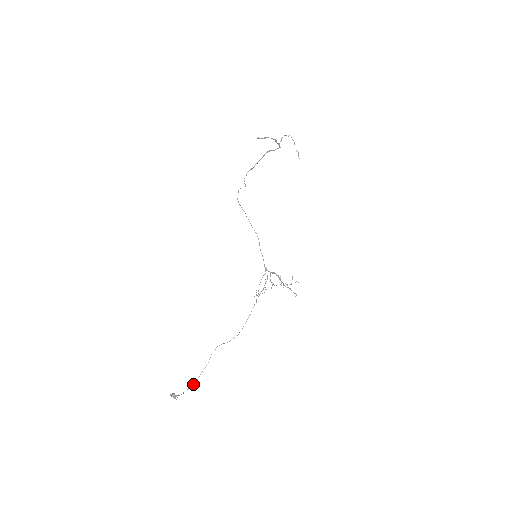
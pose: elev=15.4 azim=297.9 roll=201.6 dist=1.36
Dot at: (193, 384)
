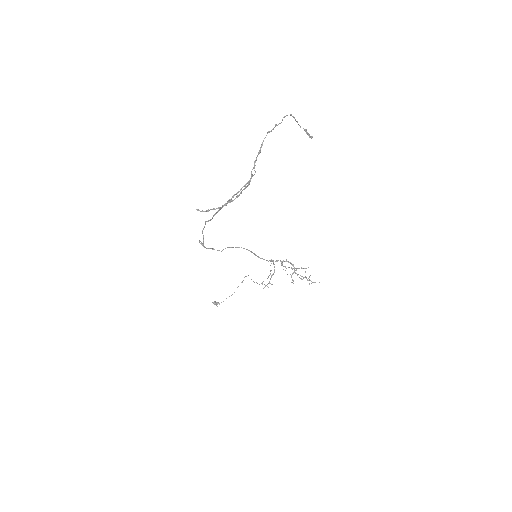
Dot at: (231, 295)
